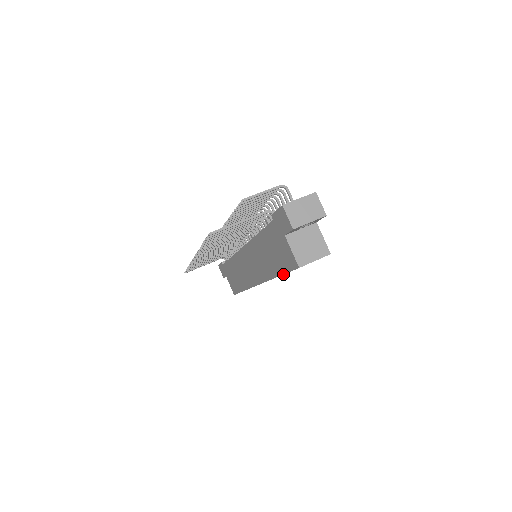
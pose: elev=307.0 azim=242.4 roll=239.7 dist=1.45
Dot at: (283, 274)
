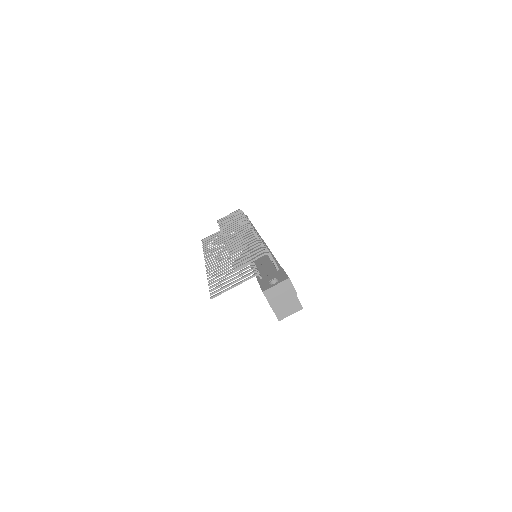
Dot at: occluded
